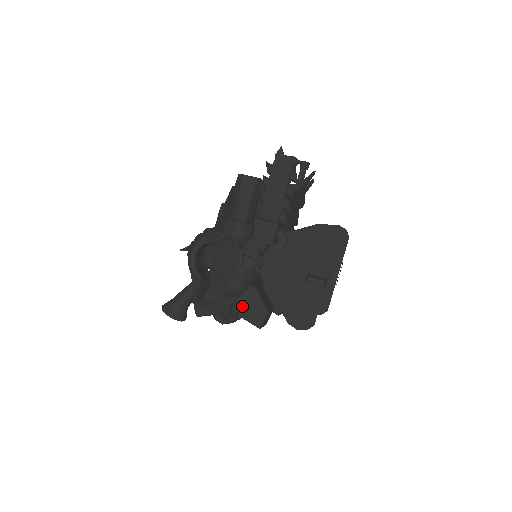
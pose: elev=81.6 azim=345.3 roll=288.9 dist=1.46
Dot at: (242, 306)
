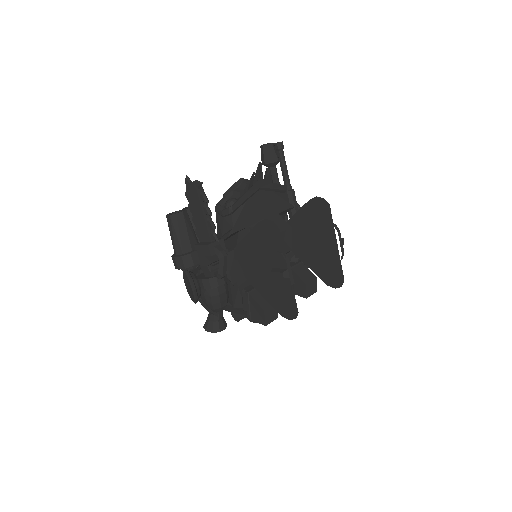
Dot at: (248, 309)
